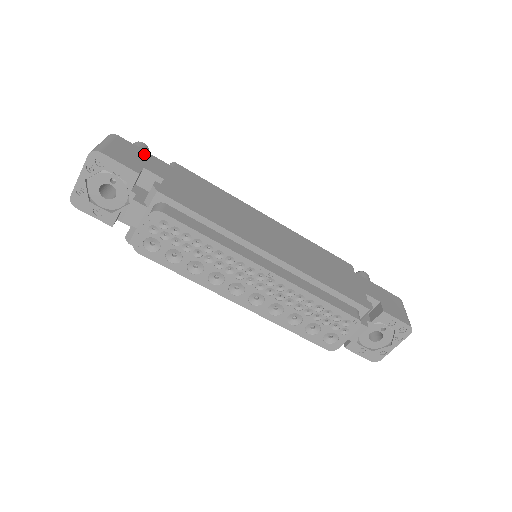
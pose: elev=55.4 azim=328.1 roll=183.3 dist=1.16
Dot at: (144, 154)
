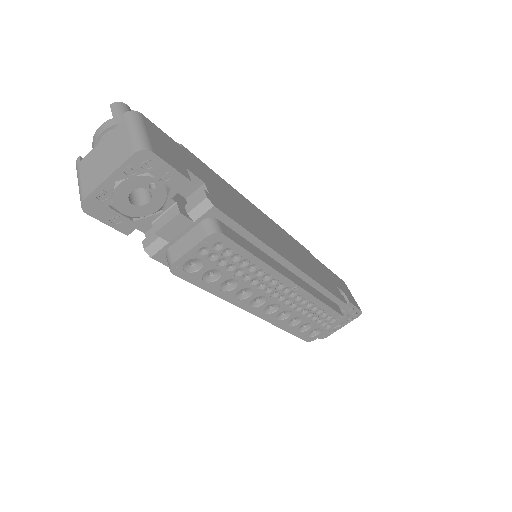
Dot at: (173, 143)
